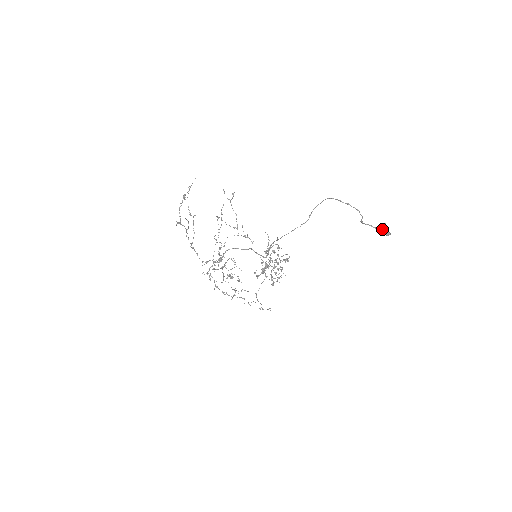
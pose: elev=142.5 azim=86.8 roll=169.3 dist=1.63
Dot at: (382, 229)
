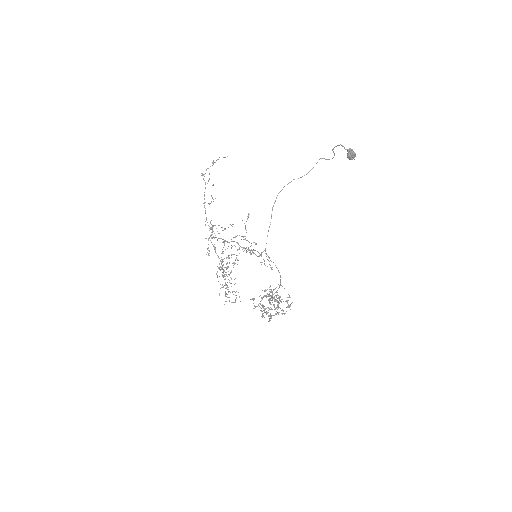
Dot at: (348, 149)
